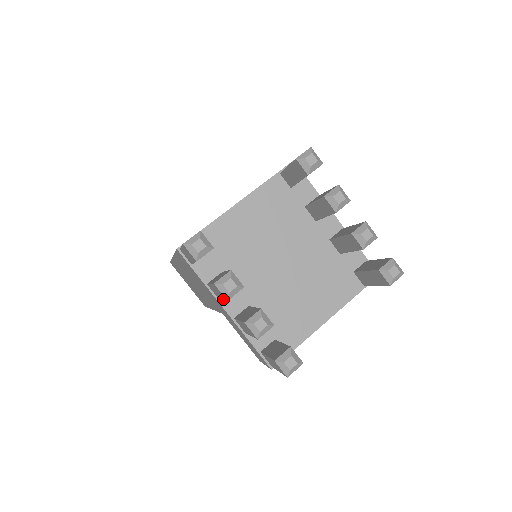
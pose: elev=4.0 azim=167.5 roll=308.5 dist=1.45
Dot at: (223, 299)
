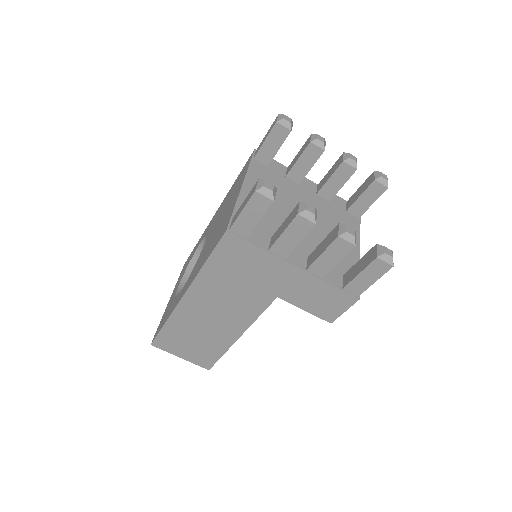
Dot at: (303, 237)
